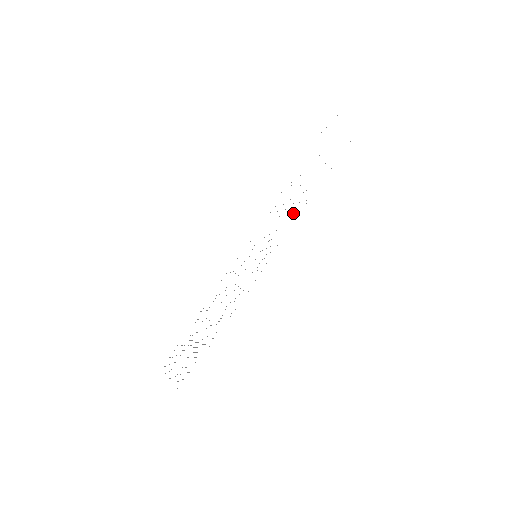
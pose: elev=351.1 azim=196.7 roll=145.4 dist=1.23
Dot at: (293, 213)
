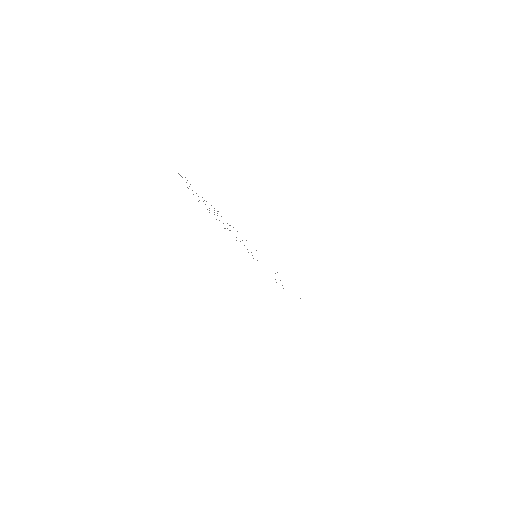
Dot at: occluded
